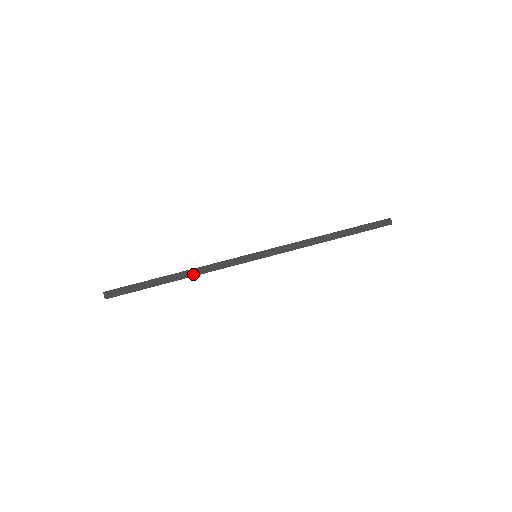
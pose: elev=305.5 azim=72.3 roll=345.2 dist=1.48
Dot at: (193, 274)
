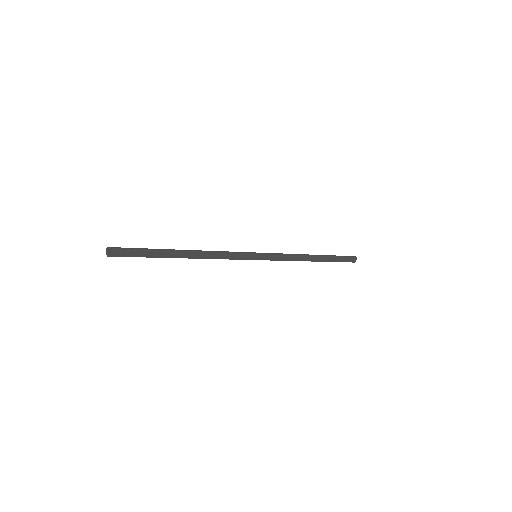
Dot at: (200, 252)
